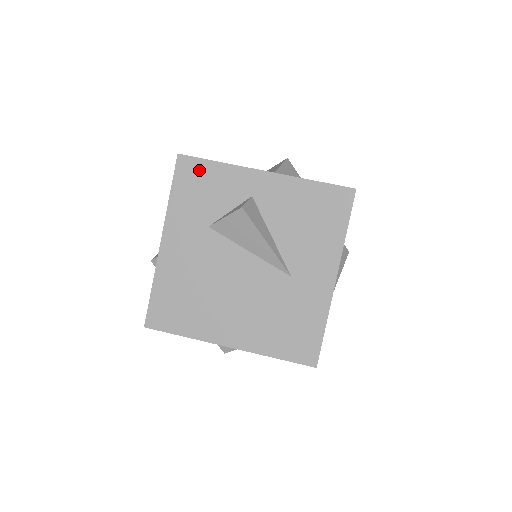
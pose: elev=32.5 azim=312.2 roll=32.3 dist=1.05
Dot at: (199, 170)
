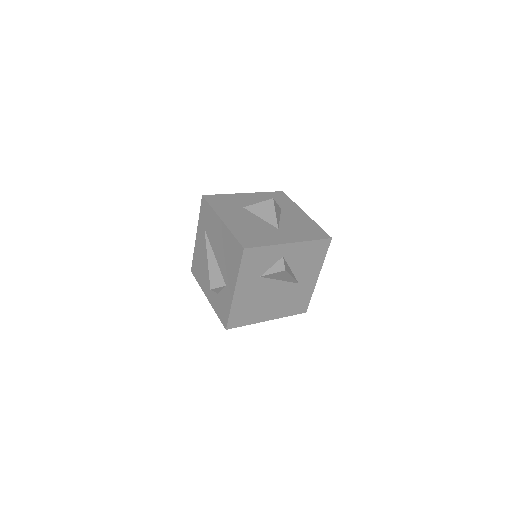
Dot at: (256, 253)
